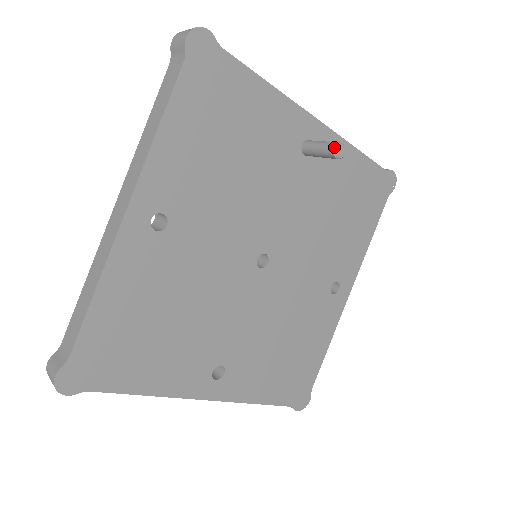
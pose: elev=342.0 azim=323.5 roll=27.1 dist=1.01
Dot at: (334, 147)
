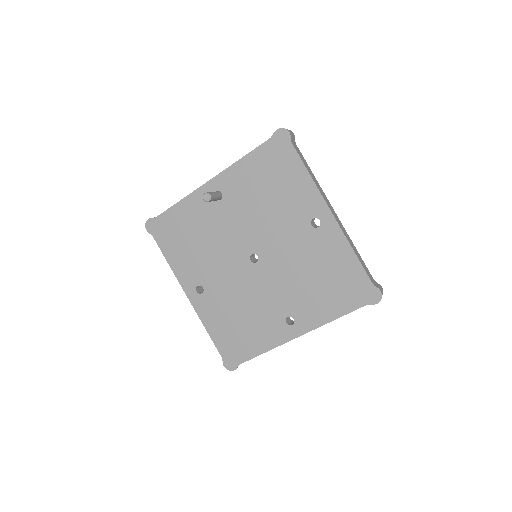
Dot at: occluded
